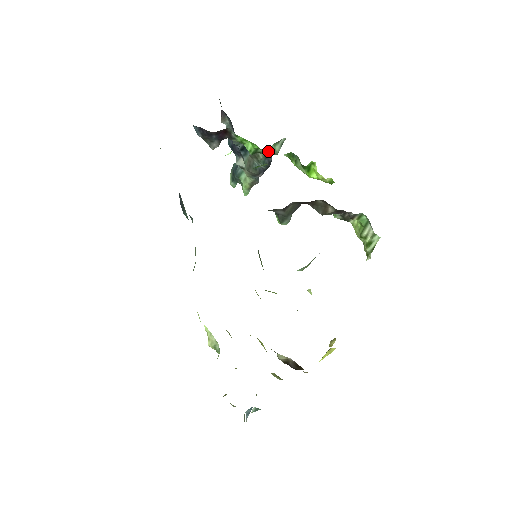
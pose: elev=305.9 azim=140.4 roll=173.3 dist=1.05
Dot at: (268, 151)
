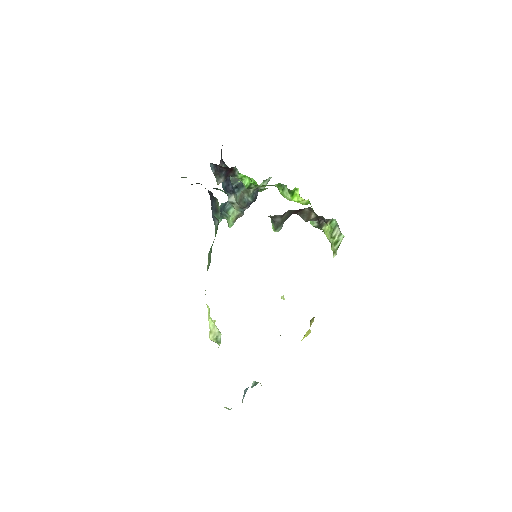
Dot at: (257, 187)
